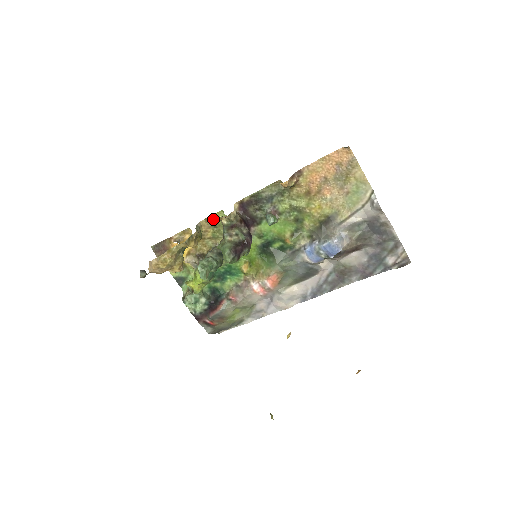
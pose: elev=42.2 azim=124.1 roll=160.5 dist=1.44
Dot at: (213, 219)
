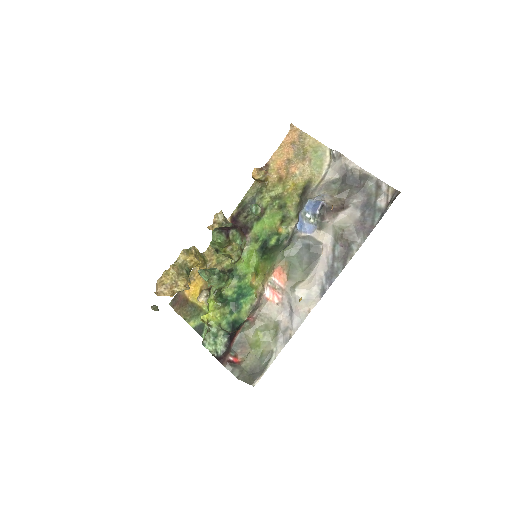
Dot at: occluded
